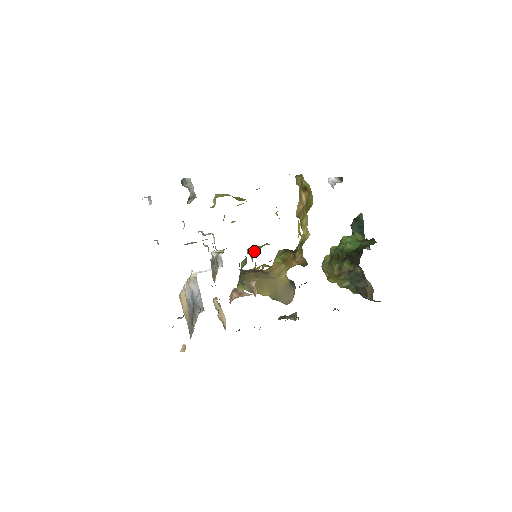
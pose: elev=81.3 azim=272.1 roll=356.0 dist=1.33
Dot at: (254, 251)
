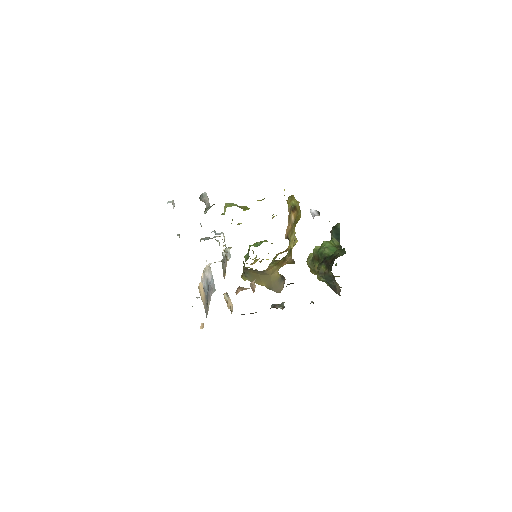
Dot at: (255, 246)
